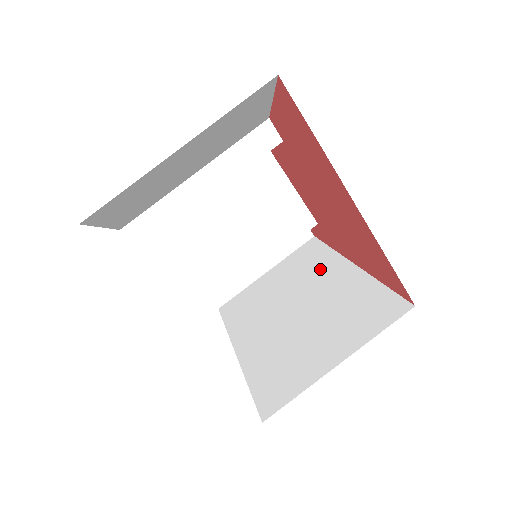
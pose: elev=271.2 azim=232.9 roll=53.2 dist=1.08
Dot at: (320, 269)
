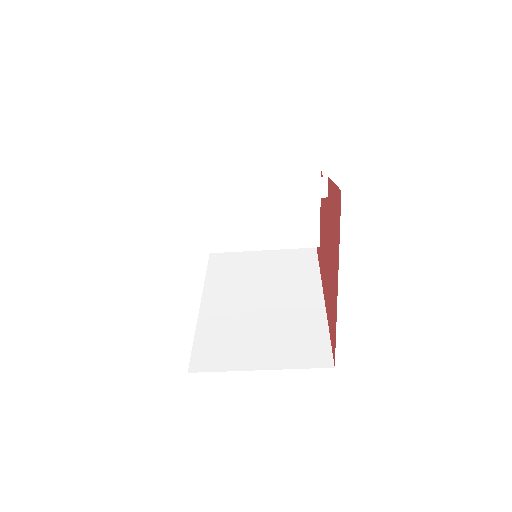
Dot at: (299, 279)
